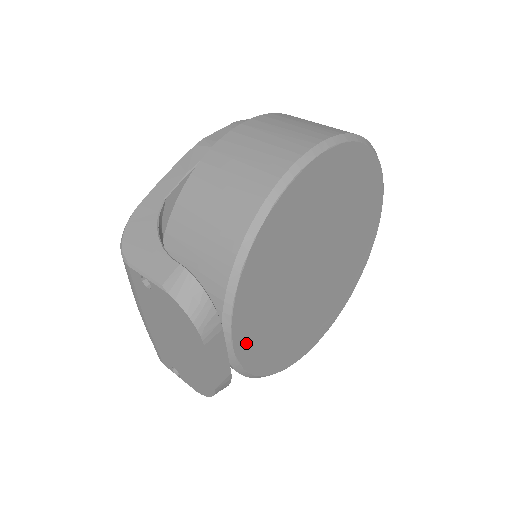
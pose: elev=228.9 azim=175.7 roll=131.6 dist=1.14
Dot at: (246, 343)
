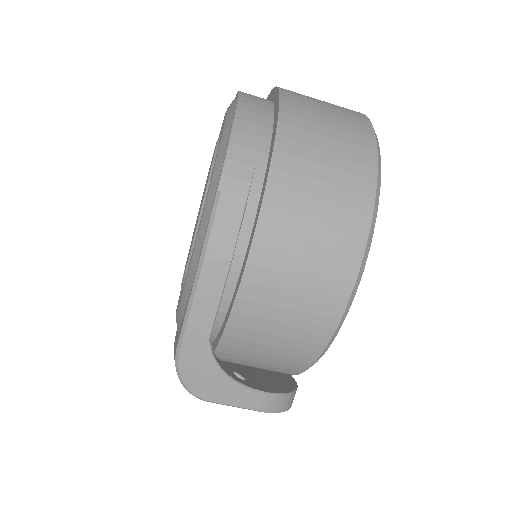
Dot at: occluded
